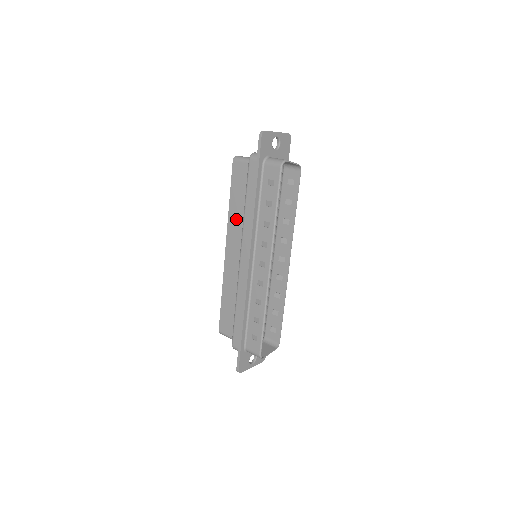
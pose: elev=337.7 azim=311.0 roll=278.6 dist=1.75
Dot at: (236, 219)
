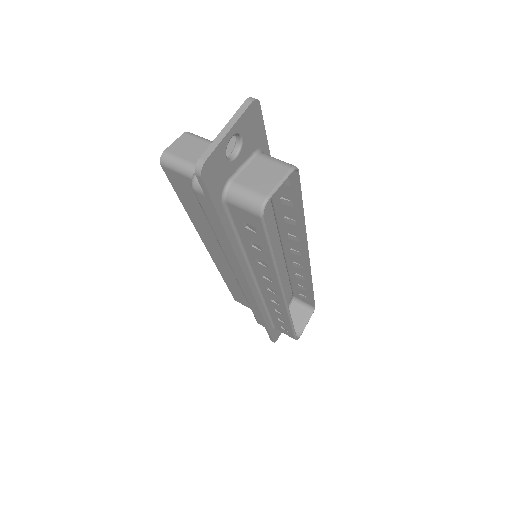
Dot at: (207, 232)
